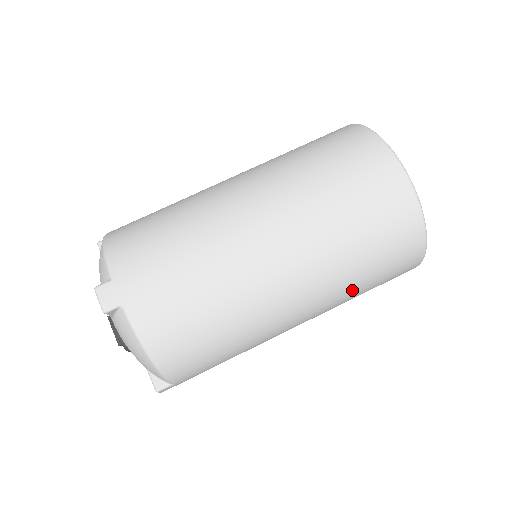
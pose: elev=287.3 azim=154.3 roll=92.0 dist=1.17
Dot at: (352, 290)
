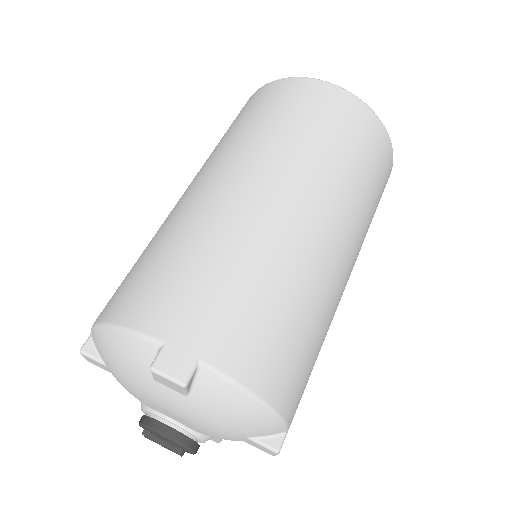
Dot at: (369, 221)
